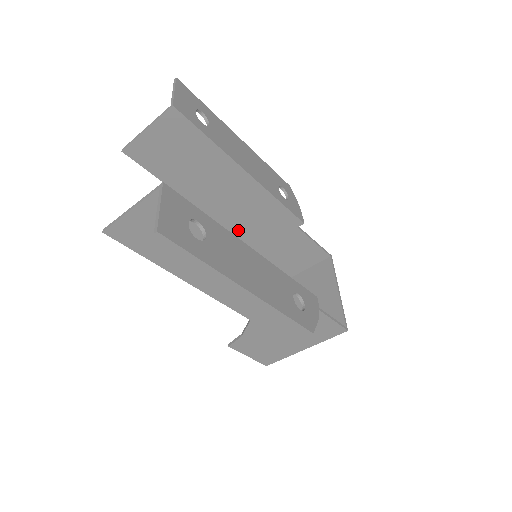
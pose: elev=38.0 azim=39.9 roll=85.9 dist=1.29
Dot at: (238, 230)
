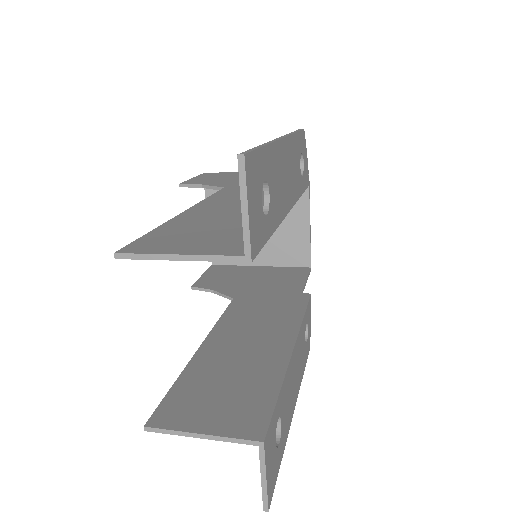
Dot at: occluded
